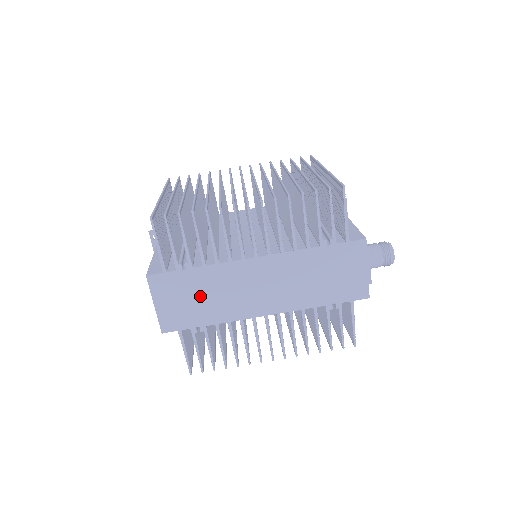
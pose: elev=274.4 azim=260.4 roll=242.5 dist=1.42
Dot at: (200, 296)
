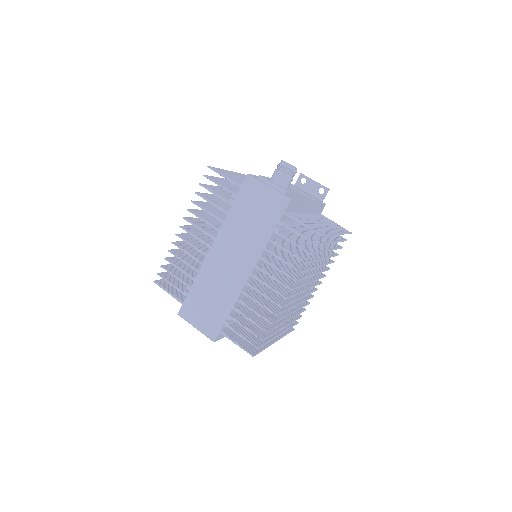
Dot at: (209, 299)
